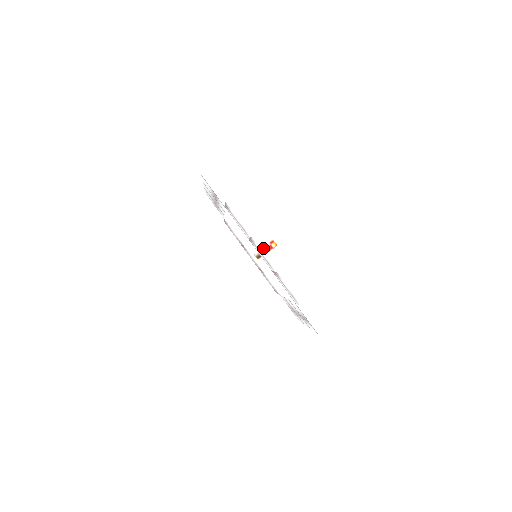
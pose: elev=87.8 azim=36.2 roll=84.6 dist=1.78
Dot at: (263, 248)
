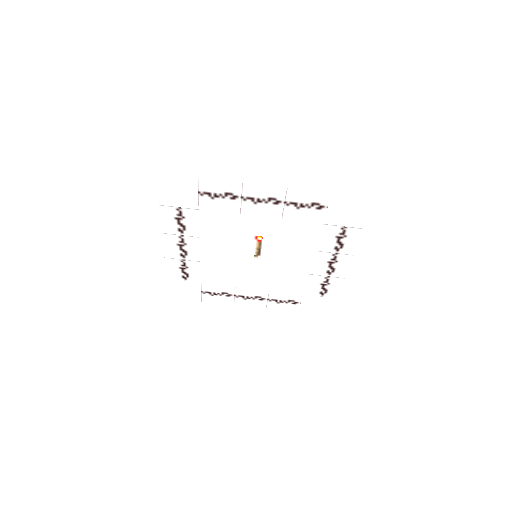
Dot at: (255, 246)
